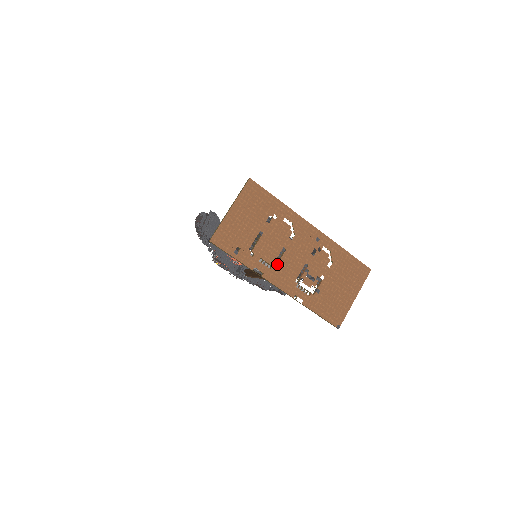
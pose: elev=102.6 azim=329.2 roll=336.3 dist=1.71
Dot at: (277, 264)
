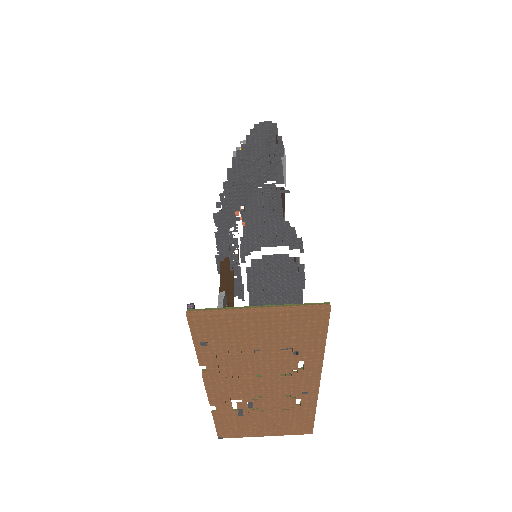
Dot at: (234, 379)
